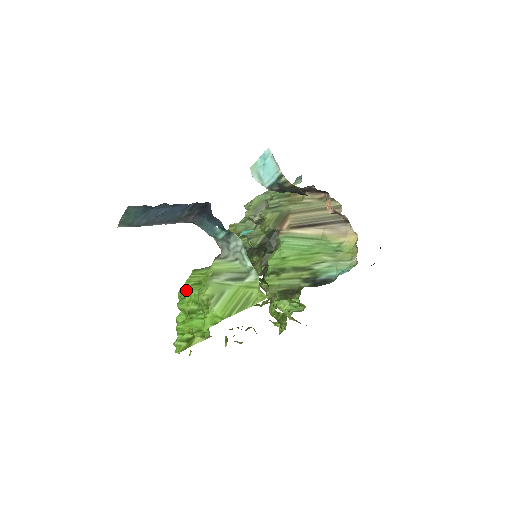
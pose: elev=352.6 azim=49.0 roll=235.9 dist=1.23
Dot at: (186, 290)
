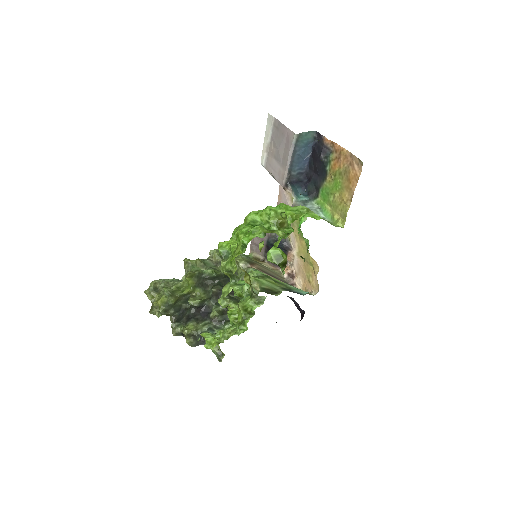
Dot at: occluded
